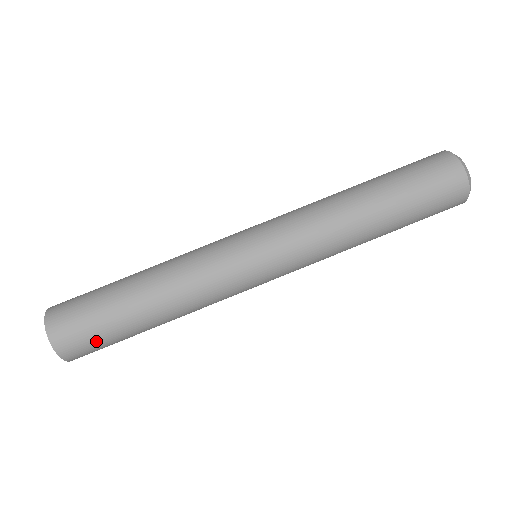
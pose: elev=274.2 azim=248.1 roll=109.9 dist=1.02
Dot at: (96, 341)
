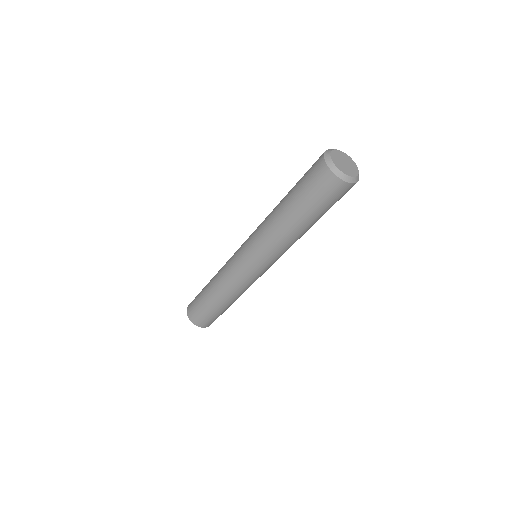
Dot at: occluded
